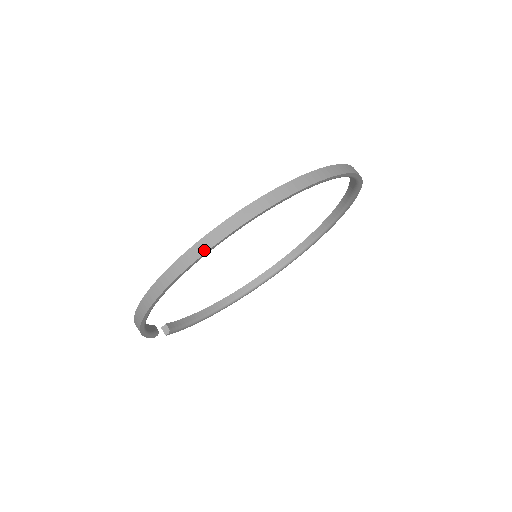
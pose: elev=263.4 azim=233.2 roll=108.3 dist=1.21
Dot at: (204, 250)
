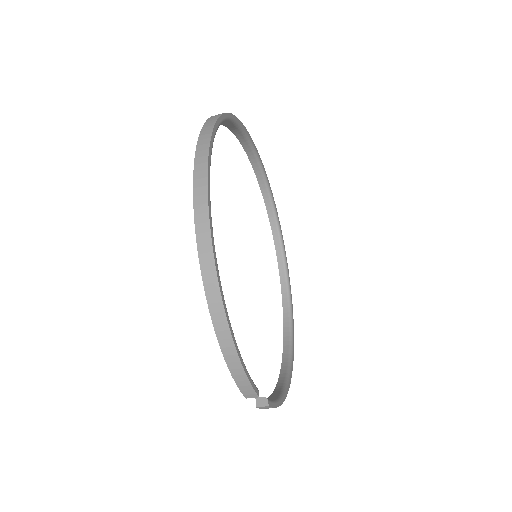
Dot at: (205, 163)
